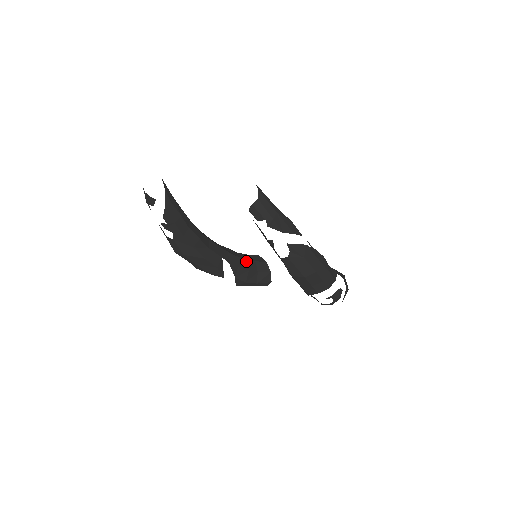
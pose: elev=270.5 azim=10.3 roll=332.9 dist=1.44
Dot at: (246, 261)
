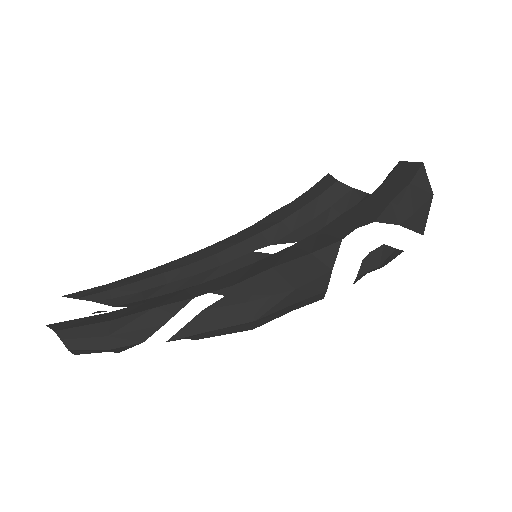
Dot at: (303, 210)
